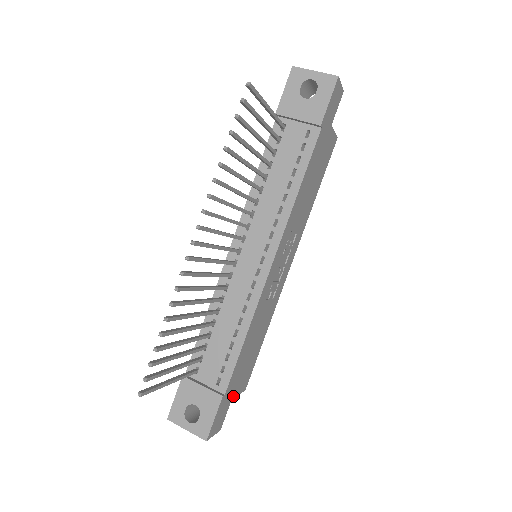
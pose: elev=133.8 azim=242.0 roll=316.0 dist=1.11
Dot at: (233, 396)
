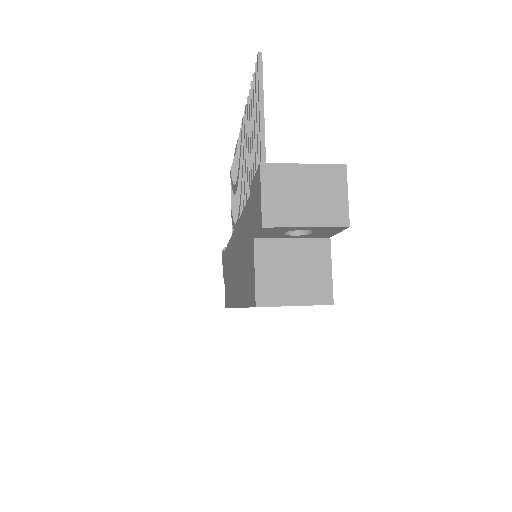
Dot at: (328, 242)
